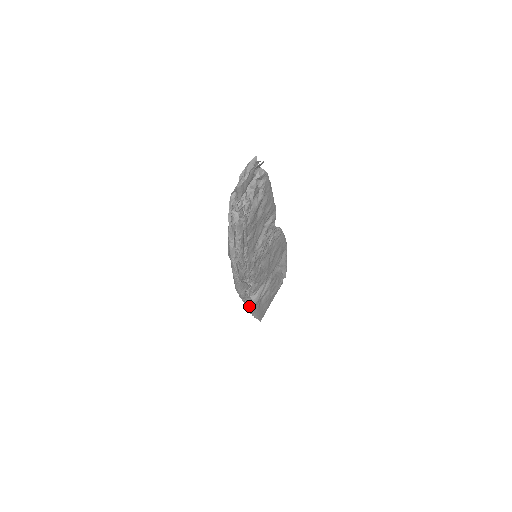
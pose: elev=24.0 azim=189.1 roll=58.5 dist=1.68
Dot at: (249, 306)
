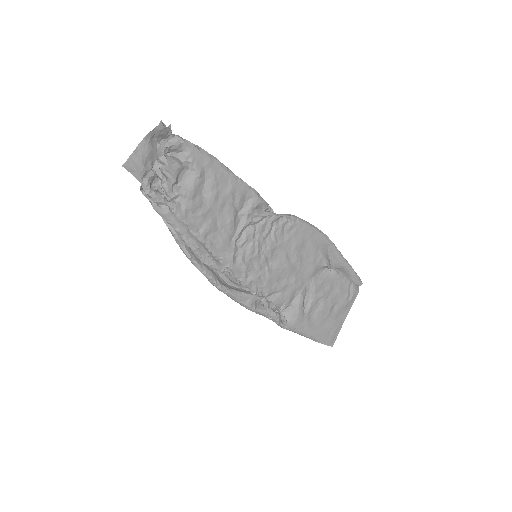
Dot at: (282, 324)
